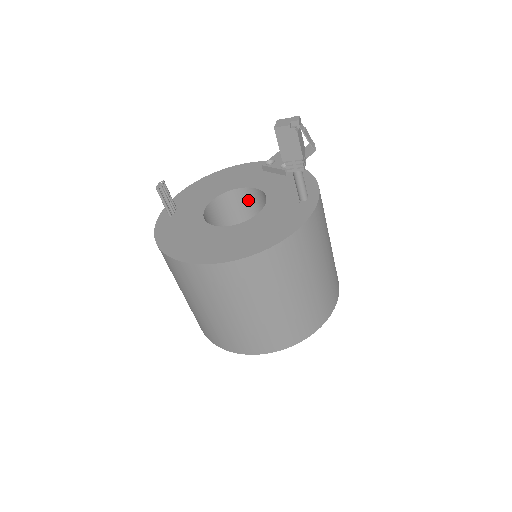
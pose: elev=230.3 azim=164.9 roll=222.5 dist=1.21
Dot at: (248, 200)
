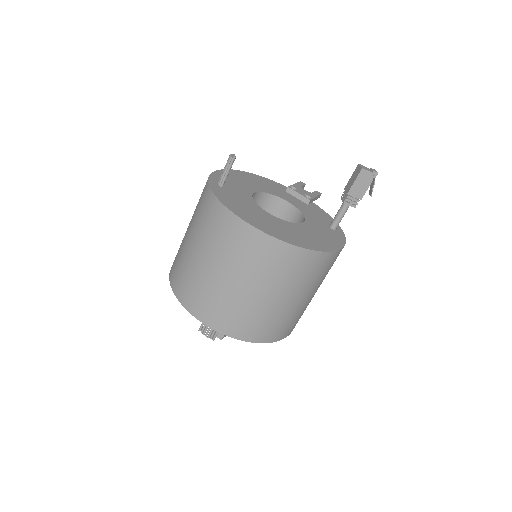
Dot at: (271, 208)
